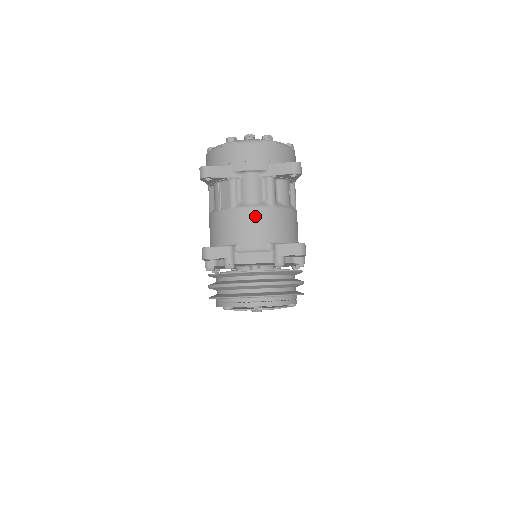
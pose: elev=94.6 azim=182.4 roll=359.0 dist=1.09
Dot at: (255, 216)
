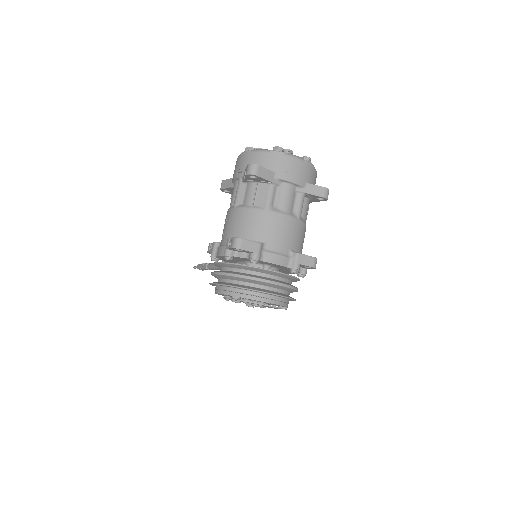
Dot at: (285, 223)
